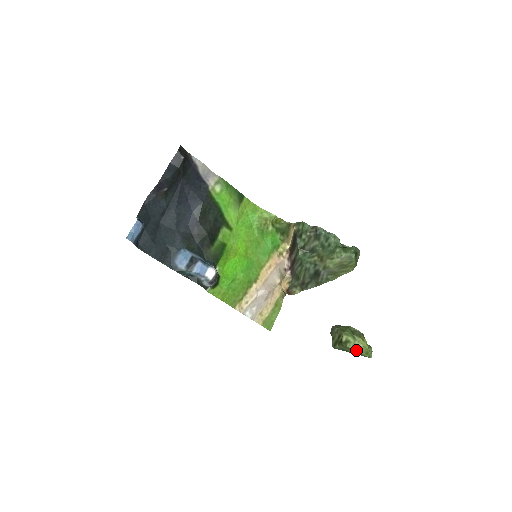
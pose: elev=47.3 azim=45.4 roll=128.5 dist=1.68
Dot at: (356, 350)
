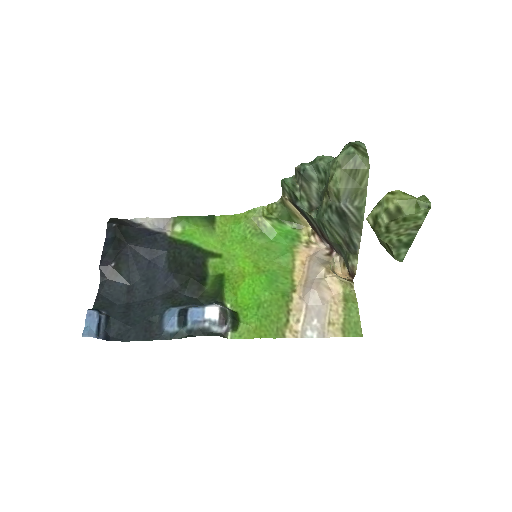
Dot at: (397, 217)
